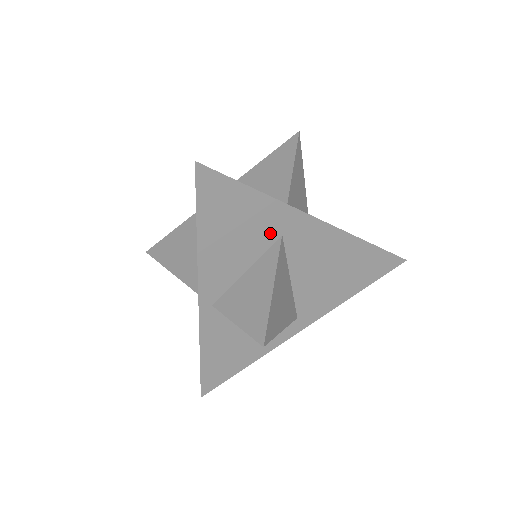
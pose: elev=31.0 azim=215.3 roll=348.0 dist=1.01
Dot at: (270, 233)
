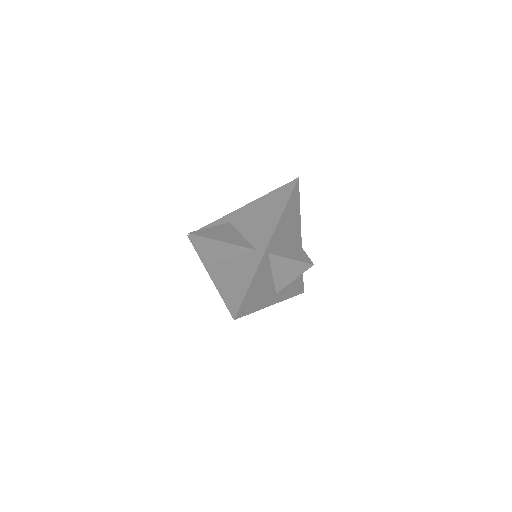
Dot at: (293, 232)
